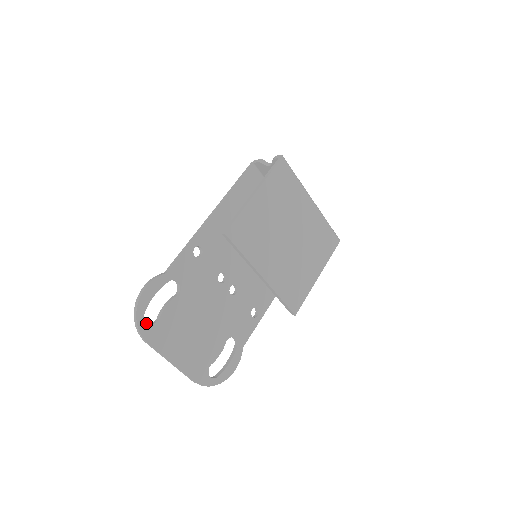
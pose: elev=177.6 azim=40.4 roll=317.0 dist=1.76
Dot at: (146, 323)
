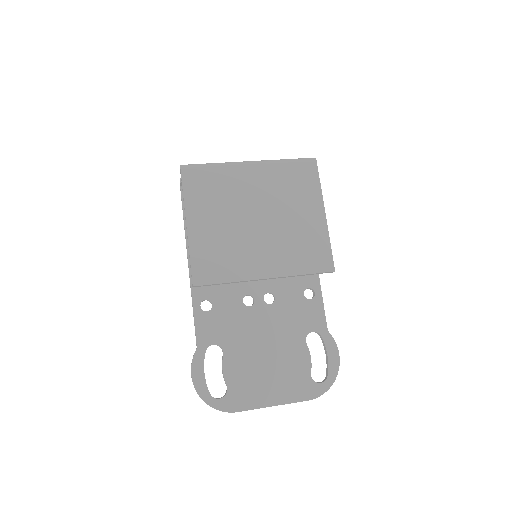
Dot at: (219, 400)
